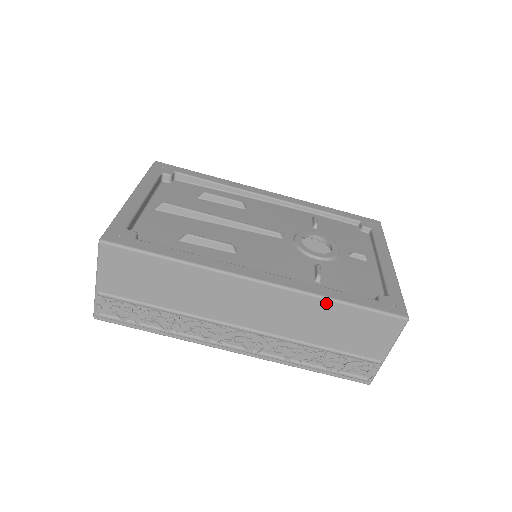
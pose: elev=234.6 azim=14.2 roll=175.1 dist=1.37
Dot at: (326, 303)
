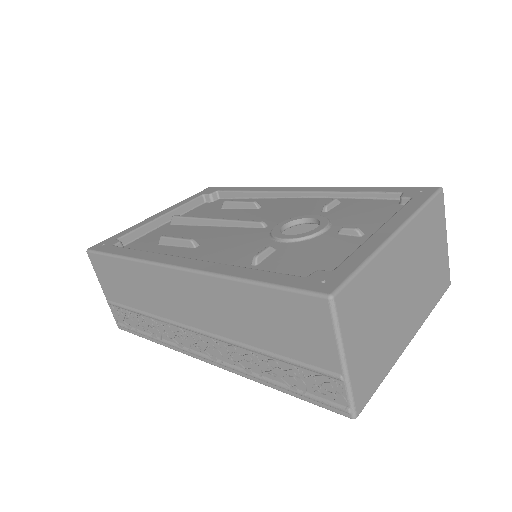
Dot at: (235, 285)
